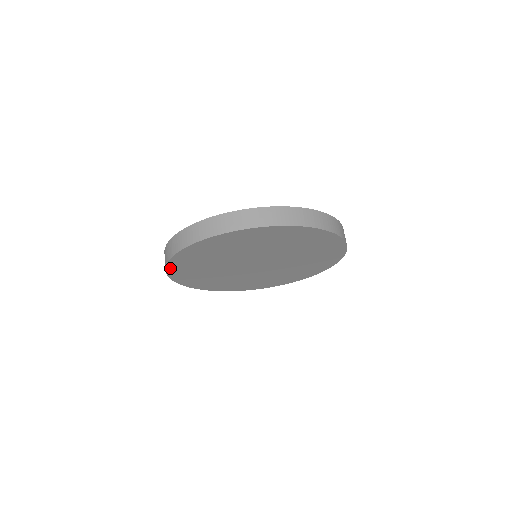
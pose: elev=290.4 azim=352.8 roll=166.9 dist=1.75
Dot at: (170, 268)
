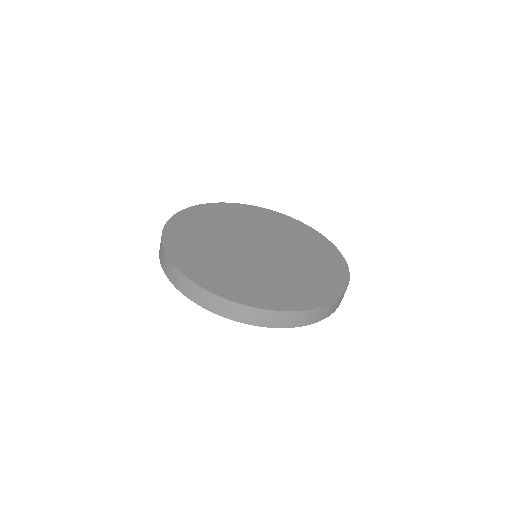
Dot at: occluded
